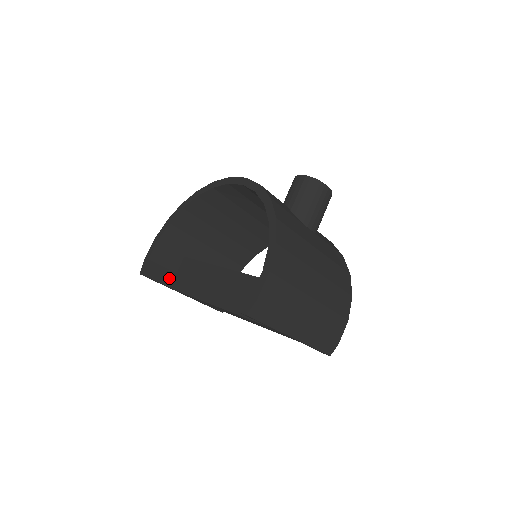
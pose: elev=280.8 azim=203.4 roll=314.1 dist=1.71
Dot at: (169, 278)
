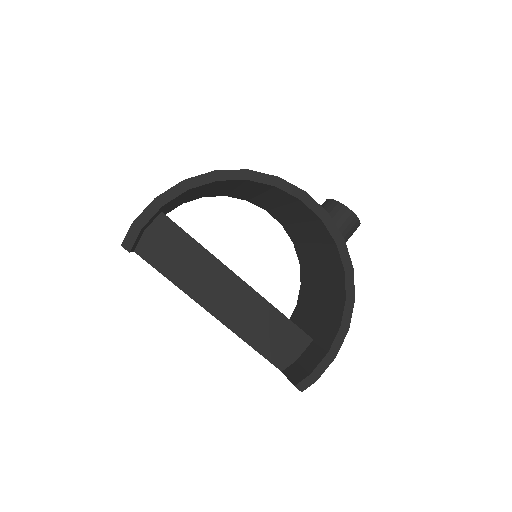
Dot at: (138, 240)
